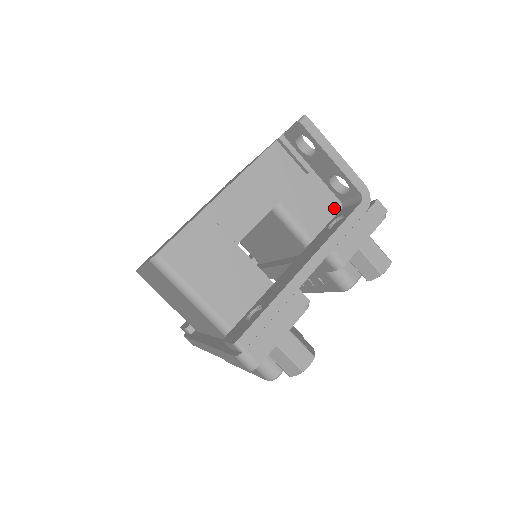
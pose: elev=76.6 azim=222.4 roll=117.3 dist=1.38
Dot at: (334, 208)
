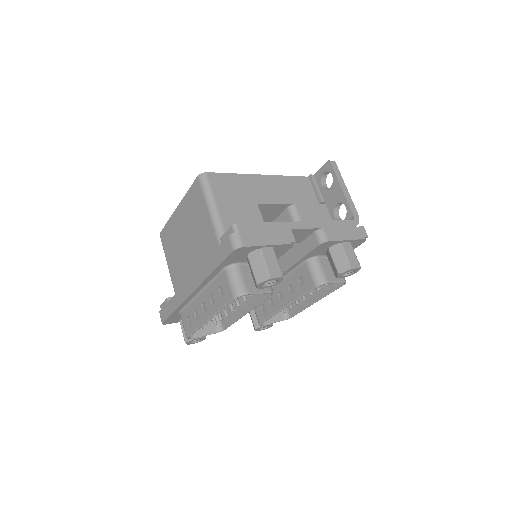
Dot at: occluded
